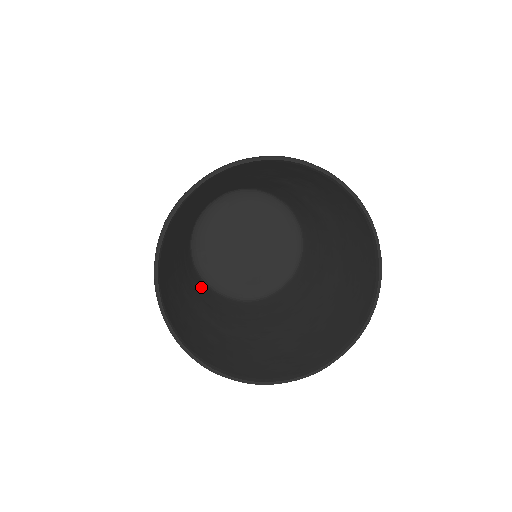
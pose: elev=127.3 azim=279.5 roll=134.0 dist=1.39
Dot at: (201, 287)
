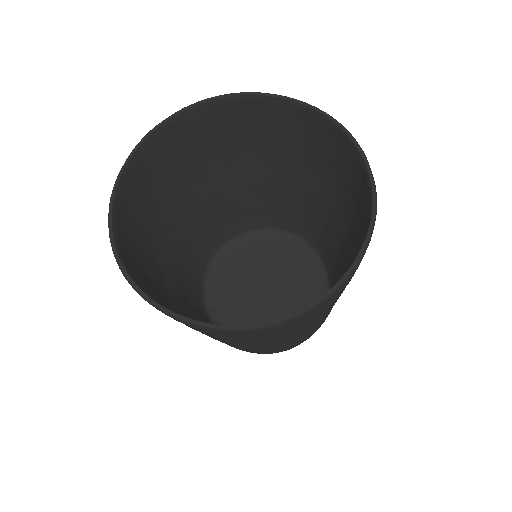
Dot at: occluded
